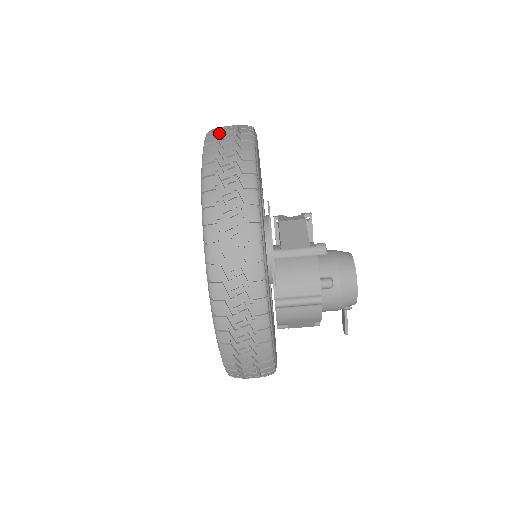
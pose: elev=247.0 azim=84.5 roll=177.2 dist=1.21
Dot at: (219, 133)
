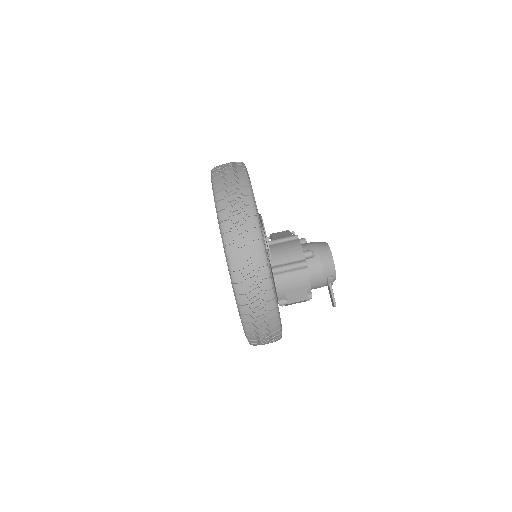
Dot at: occluded
